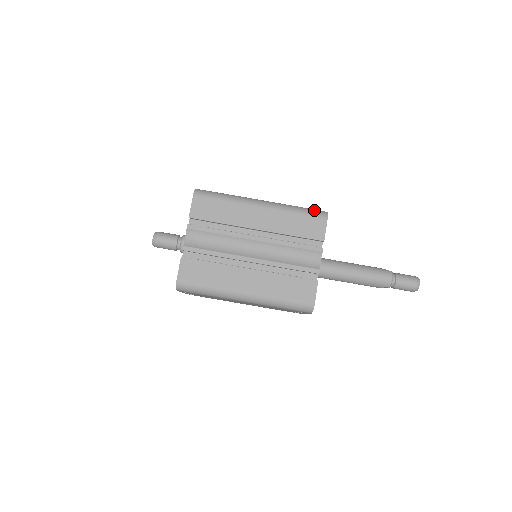
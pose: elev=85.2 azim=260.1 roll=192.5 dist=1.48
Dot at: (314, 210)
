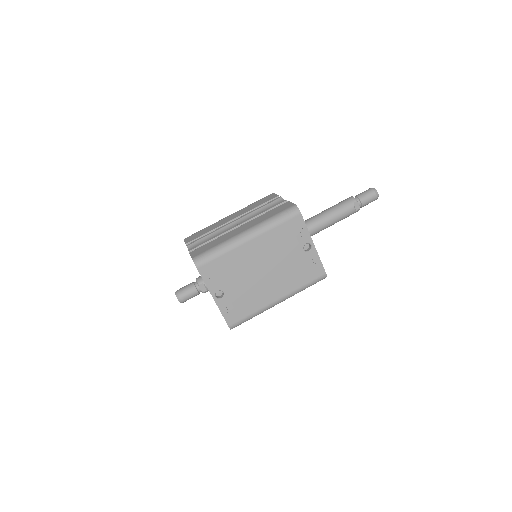
Dot at: occluded
